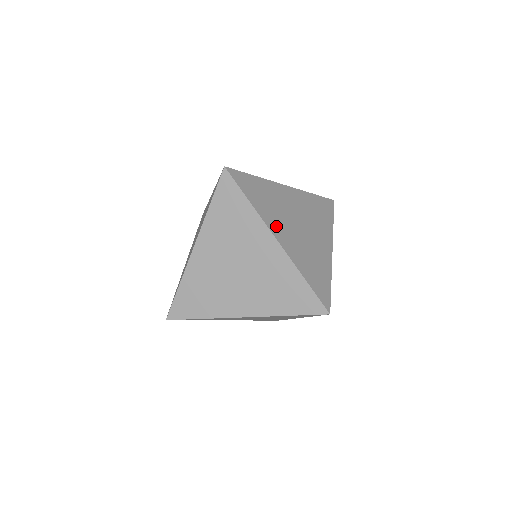
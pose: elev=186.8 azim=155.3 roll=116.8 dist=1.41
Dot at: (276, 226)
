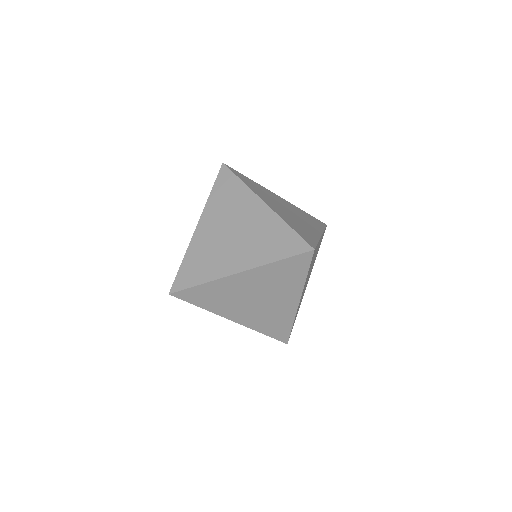
Dot at: (265, 199)
